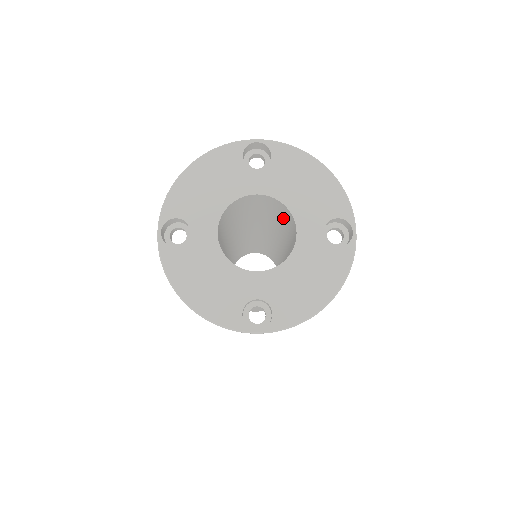
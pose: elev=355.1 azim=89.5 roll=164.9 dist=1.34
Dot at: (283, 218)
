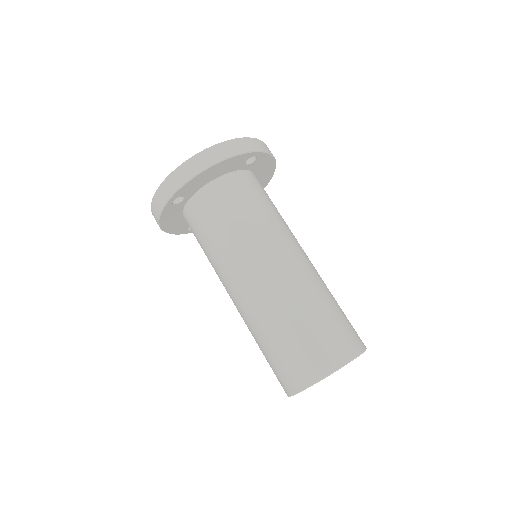
Dot at: occluded
